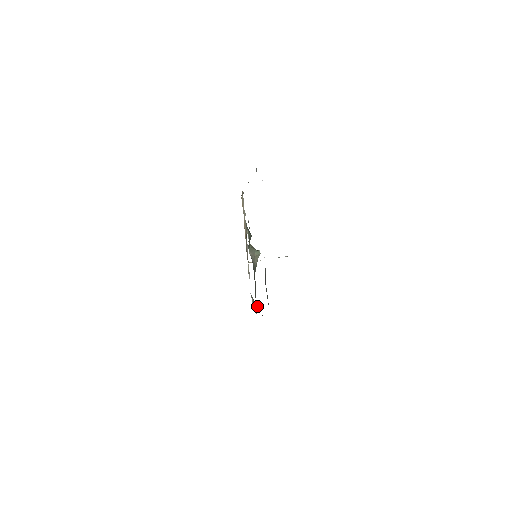
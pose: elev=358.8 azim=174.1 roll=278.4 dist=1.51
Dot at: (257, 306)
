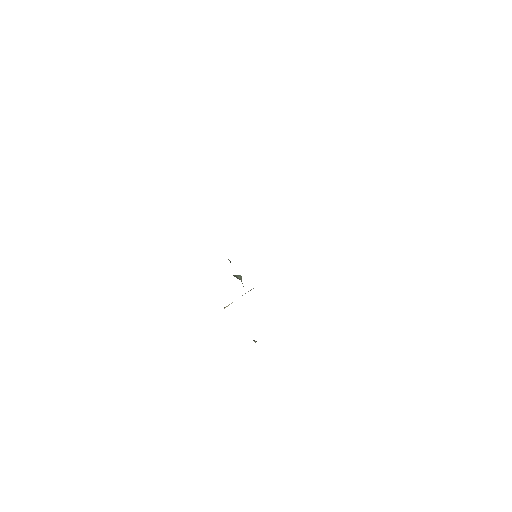
Dot at: (254, 341)
